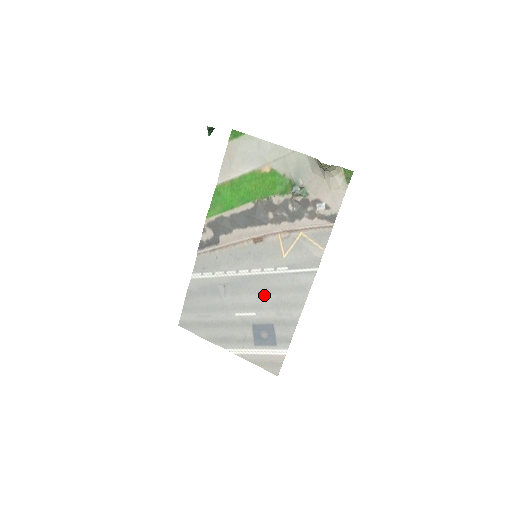
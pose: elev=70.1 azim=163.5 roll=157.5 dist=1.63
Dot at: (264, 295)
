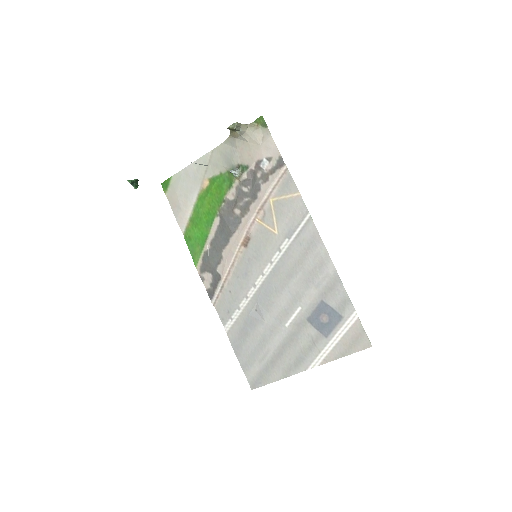
Dot at: (291, 282)
